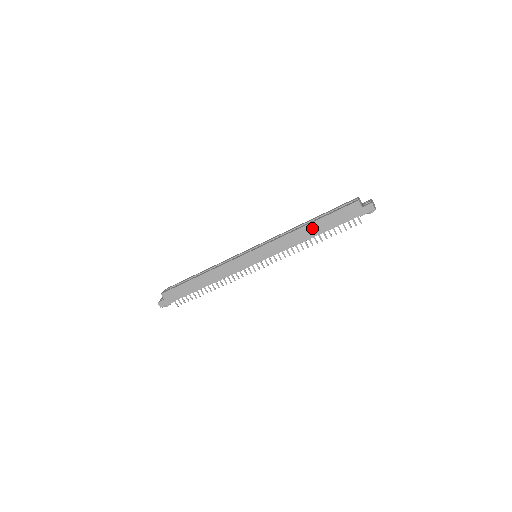
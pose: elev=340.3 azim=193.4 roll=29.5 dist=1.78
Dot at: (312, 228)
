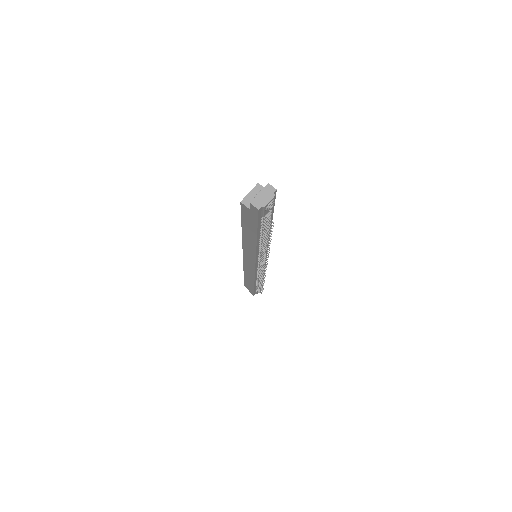
Dot at: (247, 234)
